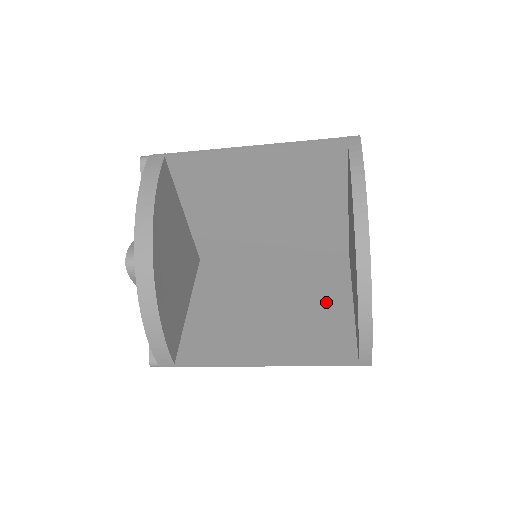
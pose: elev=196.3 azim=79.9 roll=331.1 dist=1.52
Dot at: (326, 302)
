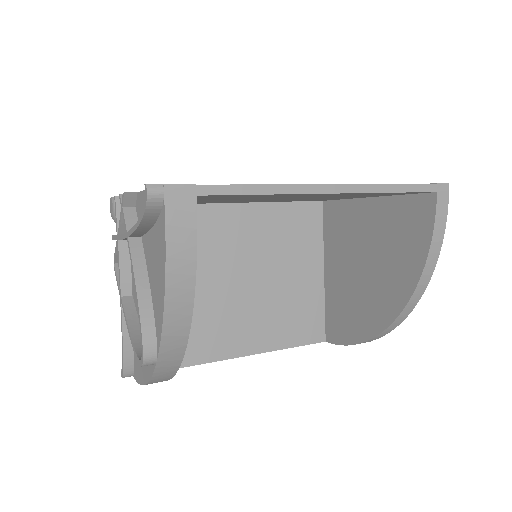
Dot at: (301, 275)
